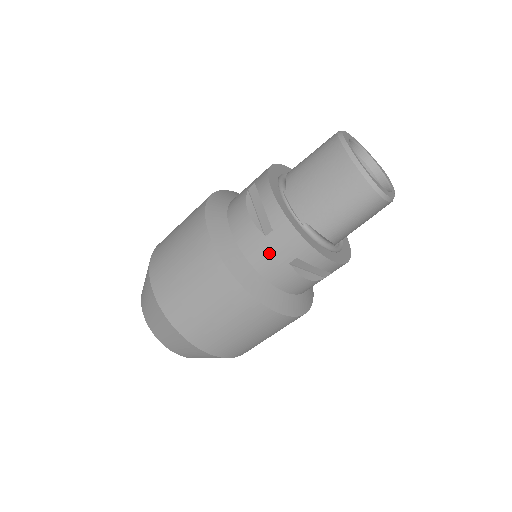
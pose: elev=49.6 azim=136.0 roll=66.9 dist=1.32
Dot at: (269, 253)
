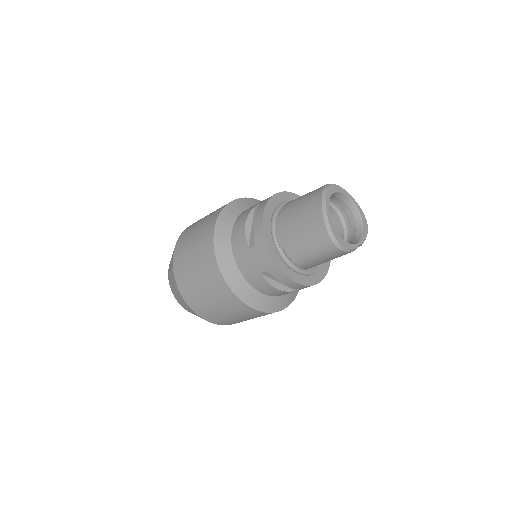
Dot at: (249, 261)
